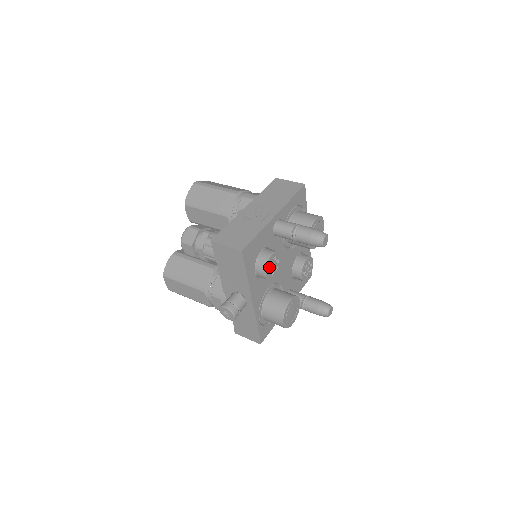
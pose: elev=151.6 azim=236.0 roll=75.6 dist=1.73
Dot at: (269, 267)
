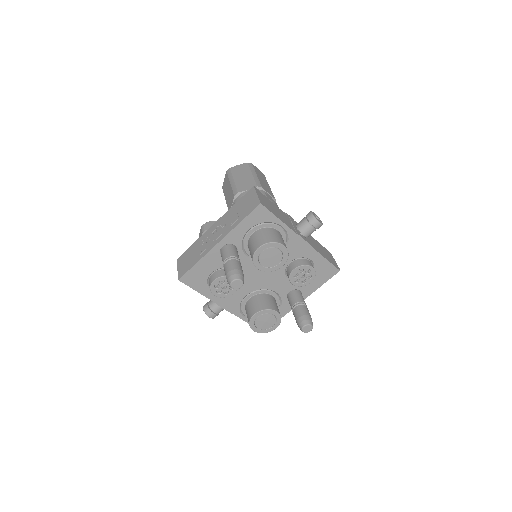
Dot at: (217, 289)
